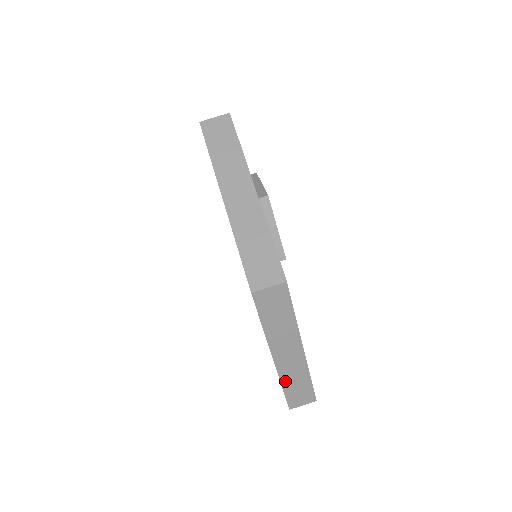
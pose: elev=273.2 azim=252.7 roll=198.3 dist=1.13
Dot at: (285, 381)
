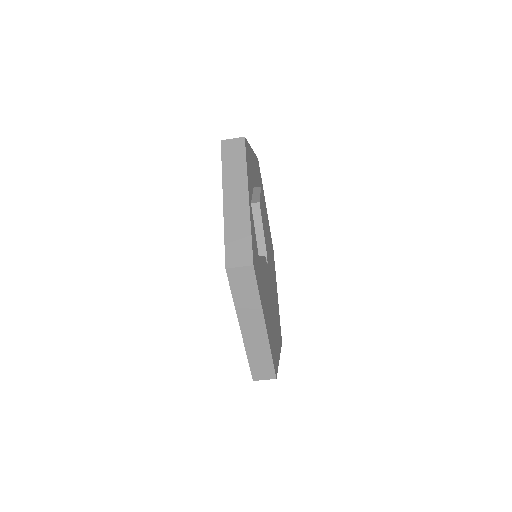
Dot at: (250, 353)
